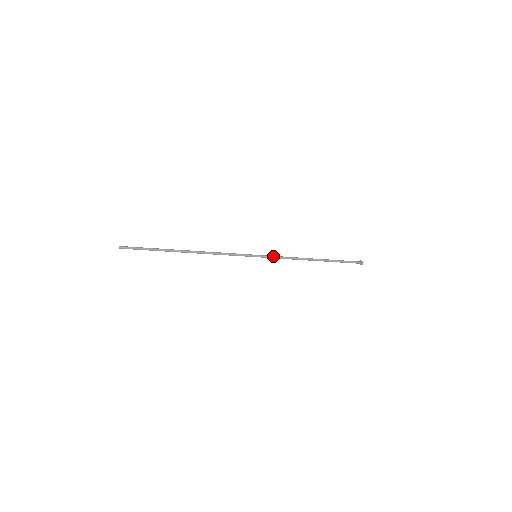
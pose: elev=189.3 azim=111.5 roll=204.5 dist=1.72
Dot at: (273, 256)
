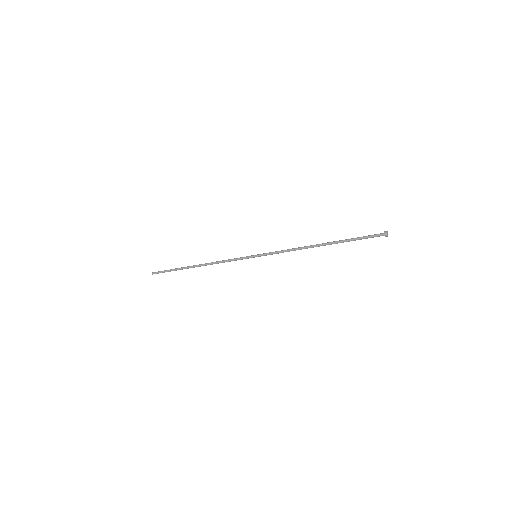
Dot at: (272, 253)
